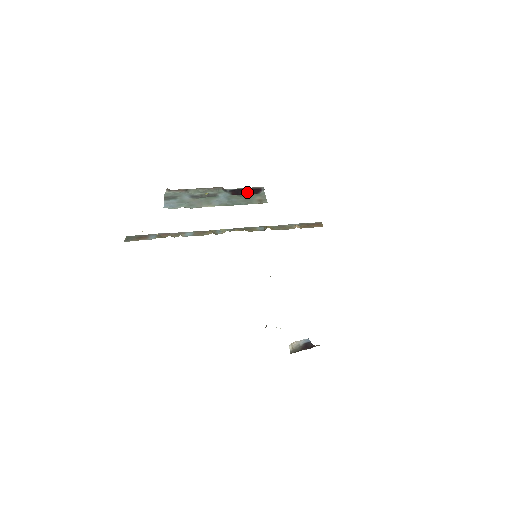
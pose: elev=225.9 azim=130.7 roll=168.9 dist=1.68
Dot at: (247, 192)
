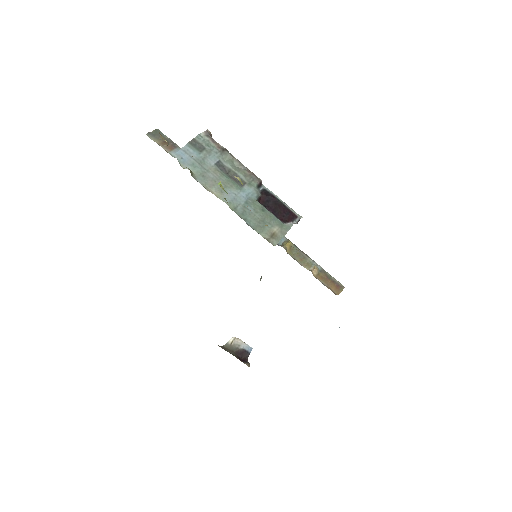
Dot at: (277, 209)
